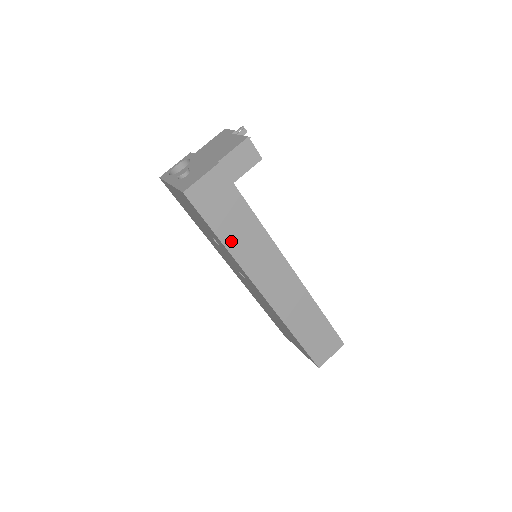
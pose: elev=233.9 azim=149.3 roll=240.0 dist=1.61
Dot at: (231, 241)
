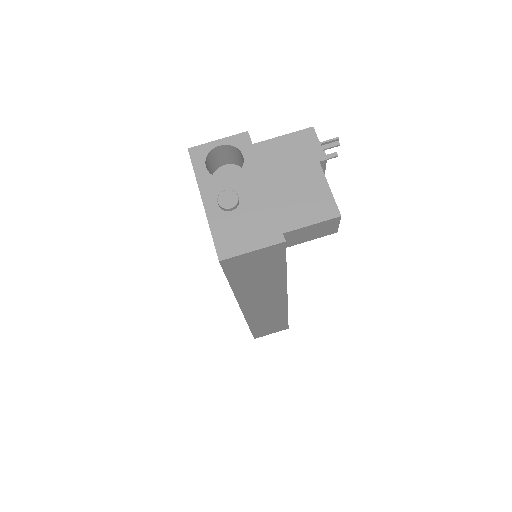
Dot at: (243, 288)
